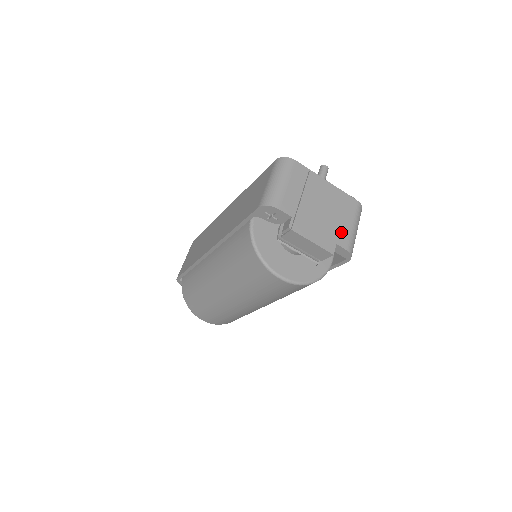
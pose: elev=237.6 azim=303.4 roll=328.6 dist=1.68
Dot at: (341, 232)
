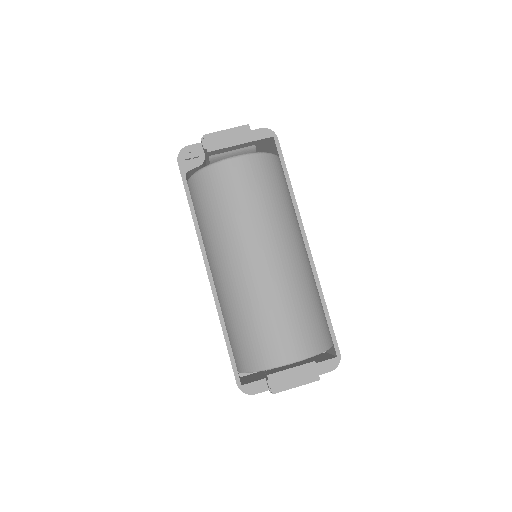
Dot at: occluded
